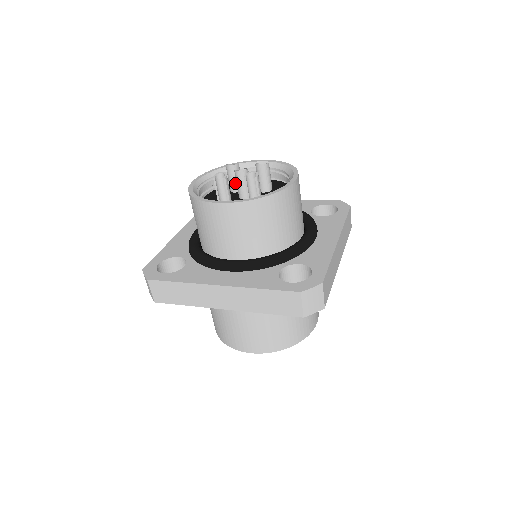
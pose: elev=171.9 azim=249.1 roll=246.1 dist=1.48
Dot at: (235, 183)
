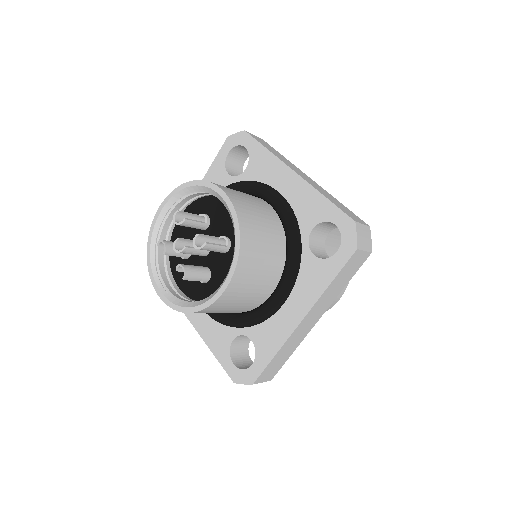
Dot at: occluded
